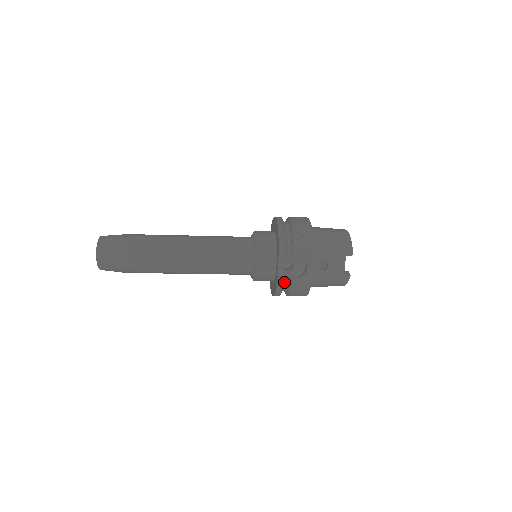
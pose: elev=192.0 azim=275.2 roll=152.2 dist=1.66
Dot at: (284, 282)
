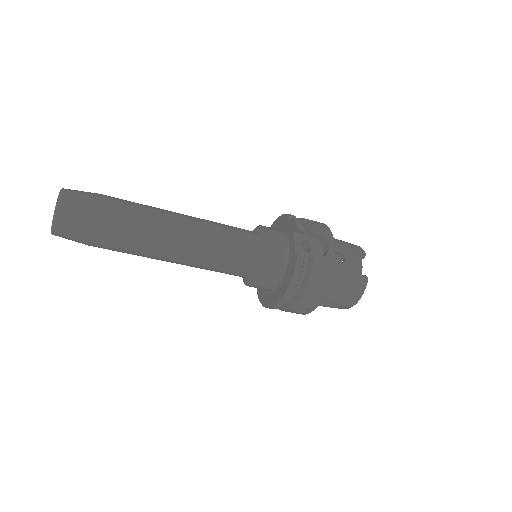
Dot at: (303, 264)
